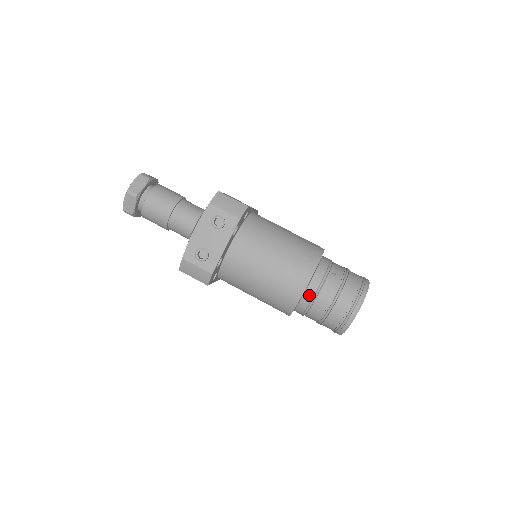
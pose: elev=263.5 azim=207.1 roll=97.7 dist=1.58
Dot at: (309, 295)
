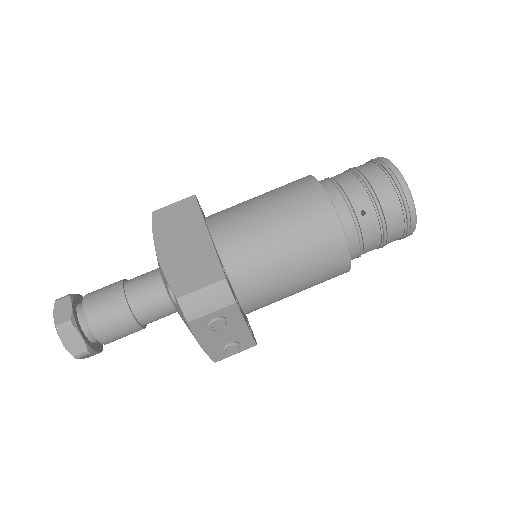
Dot at: (355, 255)
